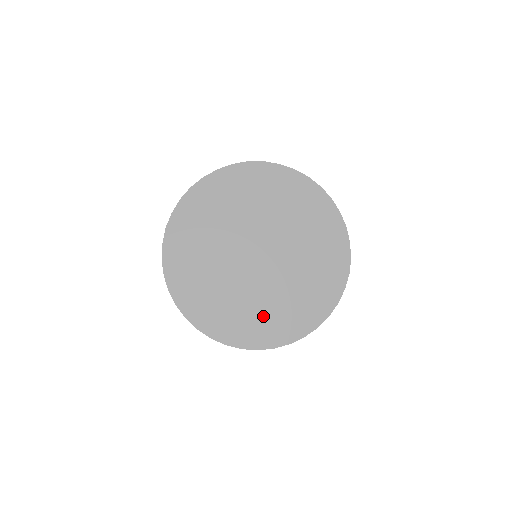
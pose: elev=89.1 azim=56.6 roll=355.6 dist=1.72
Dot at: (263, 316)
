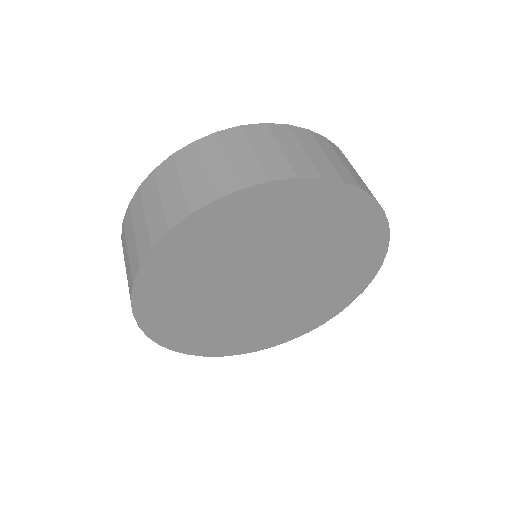
Dot at: (219, 333)
